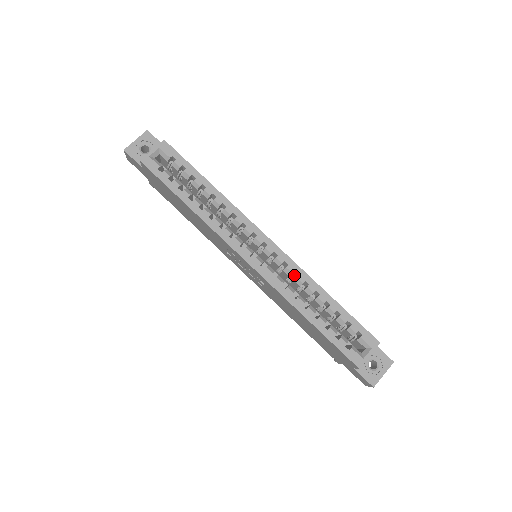
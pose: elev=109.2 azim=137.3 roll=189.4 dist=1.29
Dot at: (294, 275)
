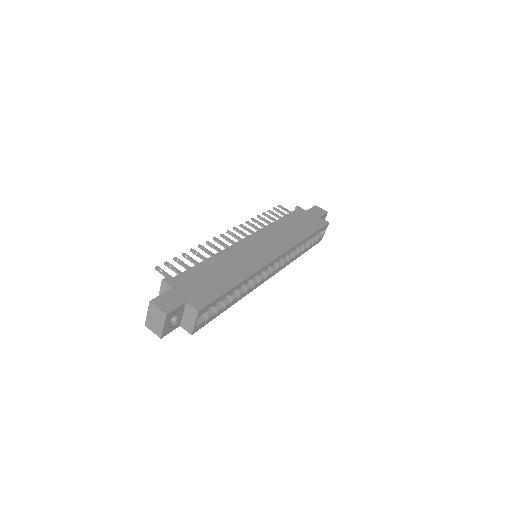
Dot at: occluded
